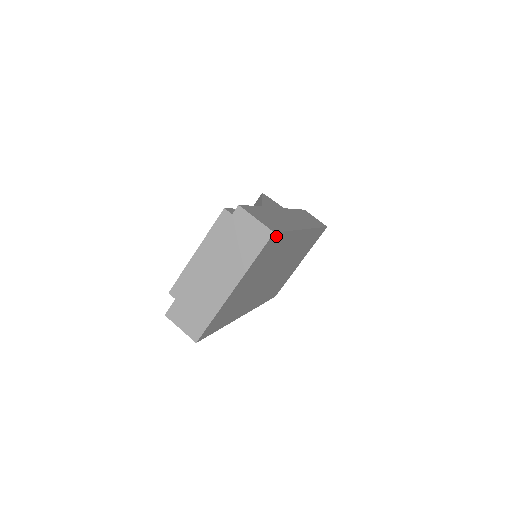
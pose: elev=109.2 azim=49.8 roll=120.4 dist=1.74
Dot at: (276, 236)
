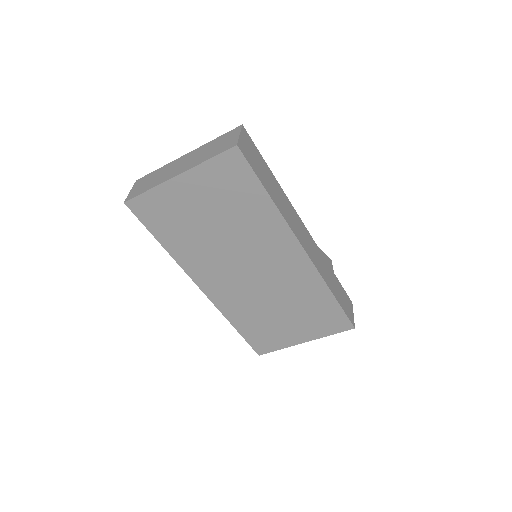
Dot at: (242, 163)
